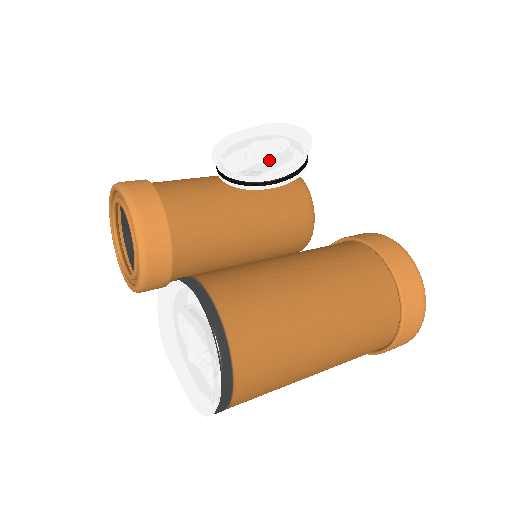
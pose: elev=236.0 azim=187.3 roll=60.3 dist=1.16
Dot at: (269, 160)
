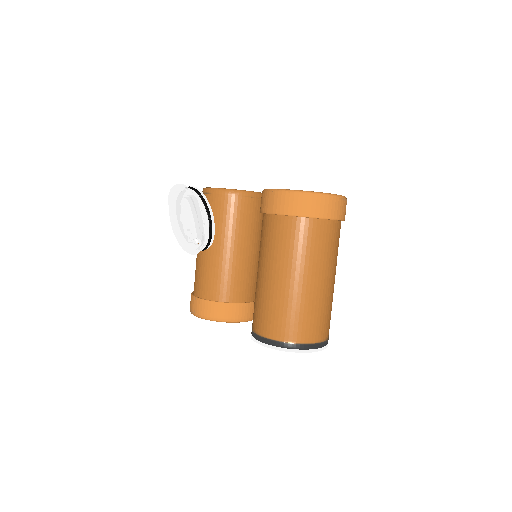
Dot at: (195, 223)
